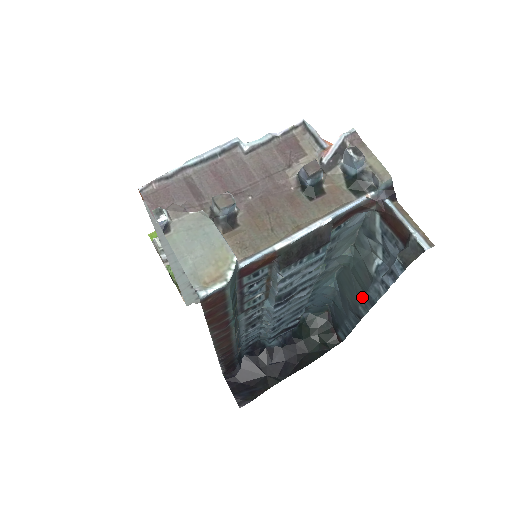
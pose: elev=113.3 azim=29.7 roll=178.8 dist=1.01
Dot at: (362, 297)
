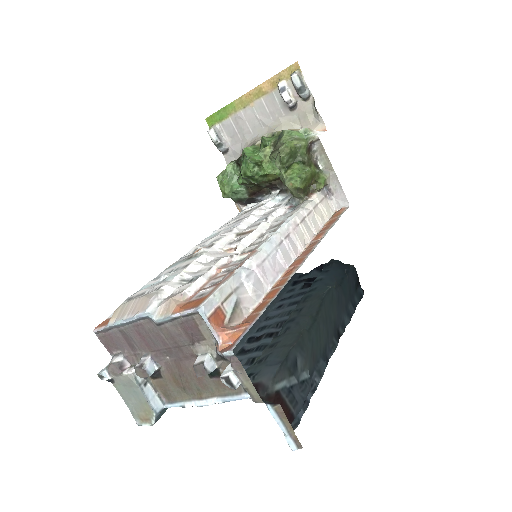
Dot at: (327, 345)
